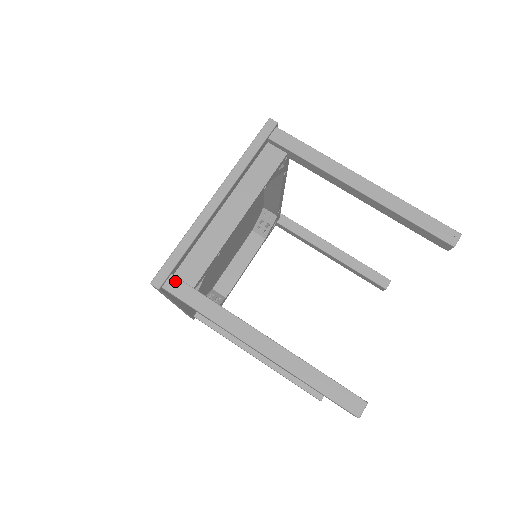
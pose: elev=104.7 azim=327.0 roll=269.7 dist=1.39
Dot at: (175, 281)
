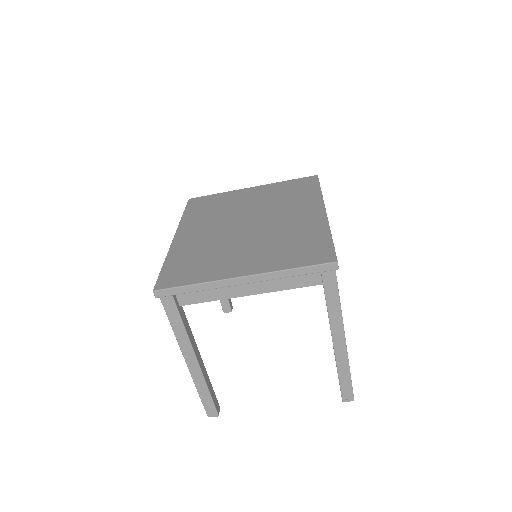
Dot at: (171, 300)
